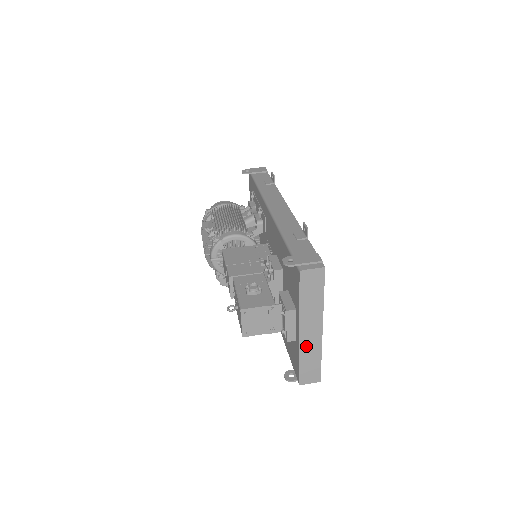
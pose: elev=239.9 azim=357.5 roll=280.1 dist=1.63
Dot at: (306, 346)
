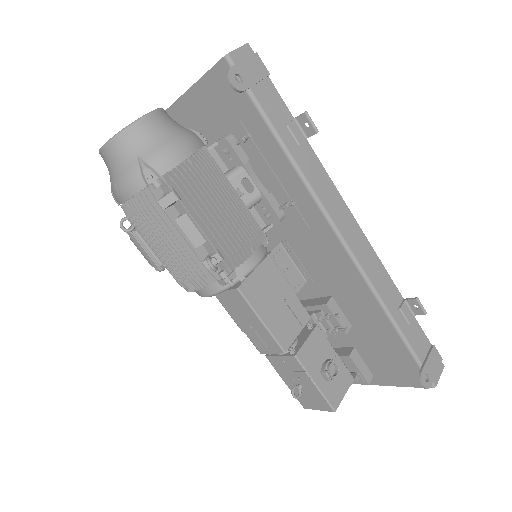
Dot at: occluded
